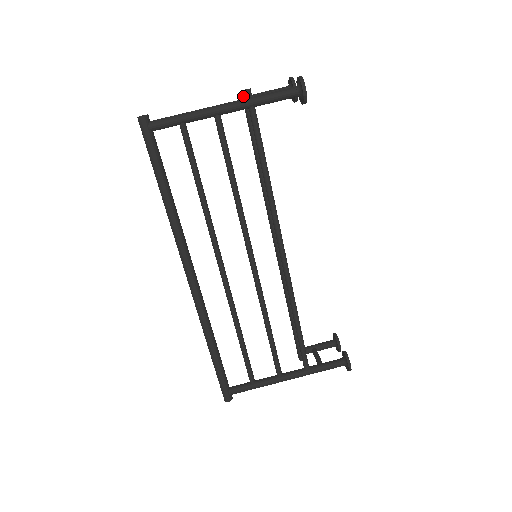
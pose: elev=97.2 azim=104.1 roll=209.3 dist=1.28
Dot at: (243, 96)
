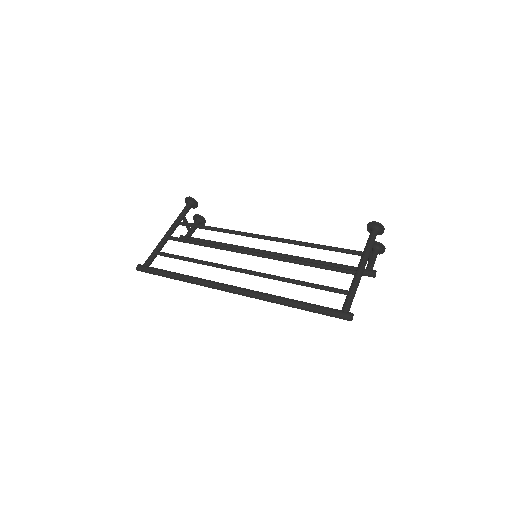
Dot at: occluded
